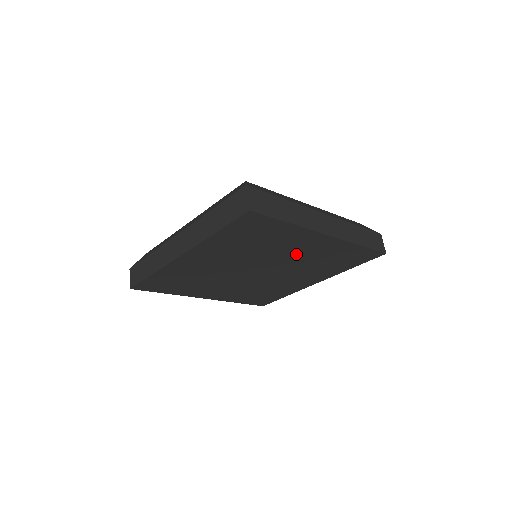
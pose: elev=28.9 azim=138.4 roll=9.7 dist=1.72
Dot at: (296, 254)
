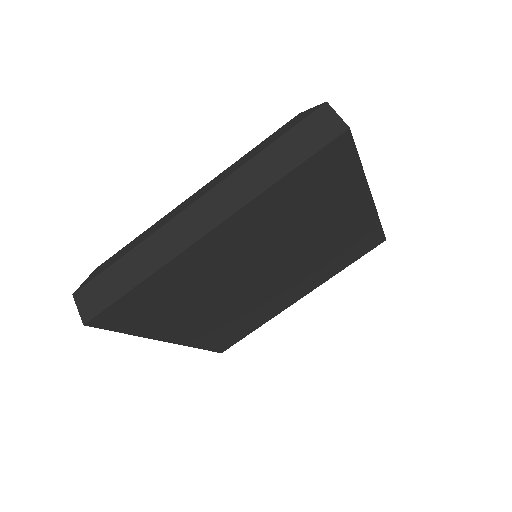
Dot at: (323, 236)
